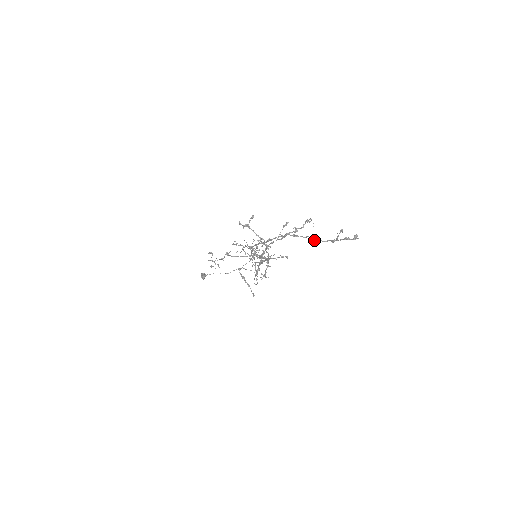
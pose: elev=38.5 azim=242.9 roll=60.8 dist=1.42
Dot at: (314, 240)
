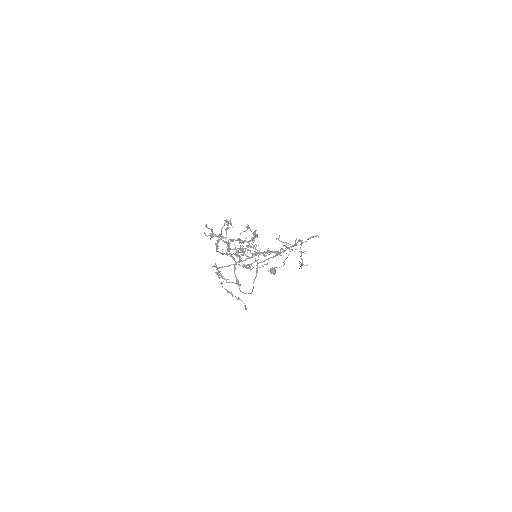
Dot at: (241, 243)
